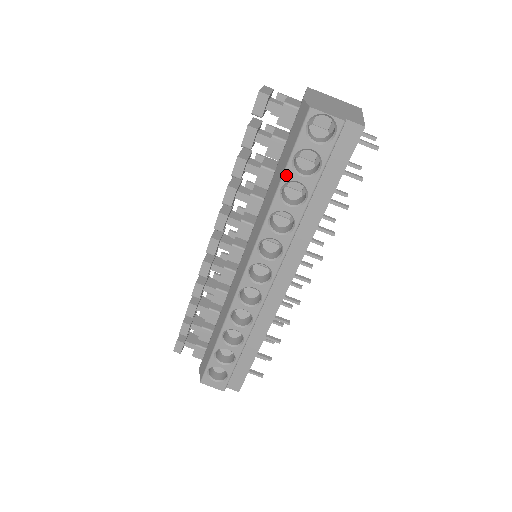
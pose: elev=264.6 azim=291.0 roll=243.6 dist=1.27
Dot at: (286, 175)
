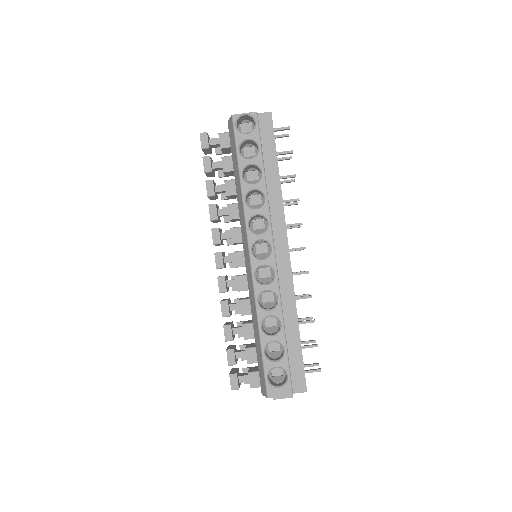
Dot at: (240, 164)
